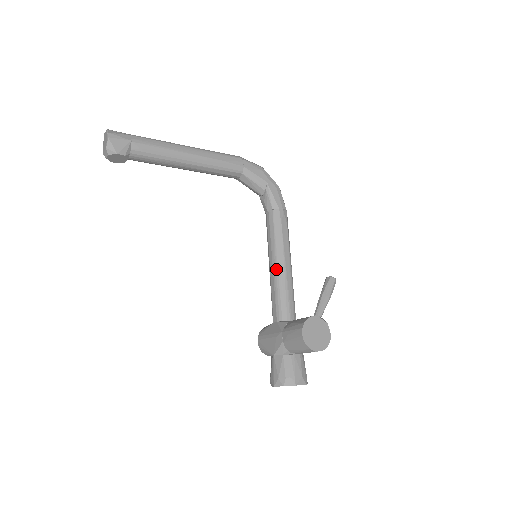
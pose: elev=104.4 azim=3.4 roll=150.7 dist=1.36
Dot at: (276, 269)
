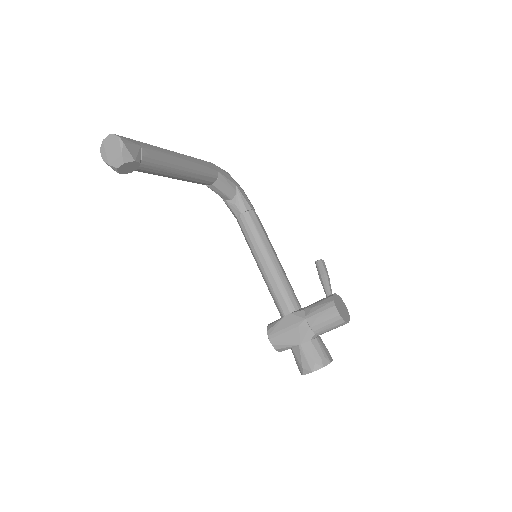
Dot at: (272, 265)
